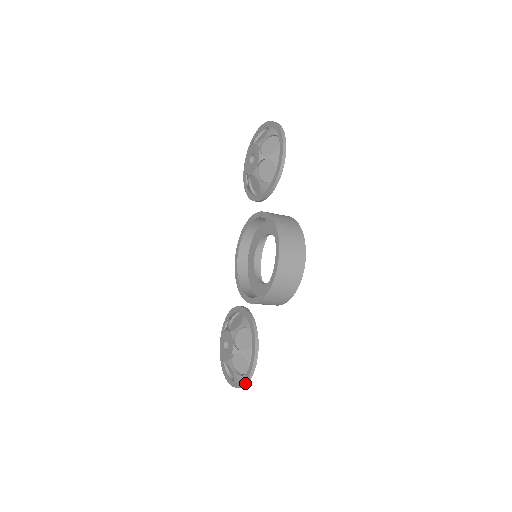
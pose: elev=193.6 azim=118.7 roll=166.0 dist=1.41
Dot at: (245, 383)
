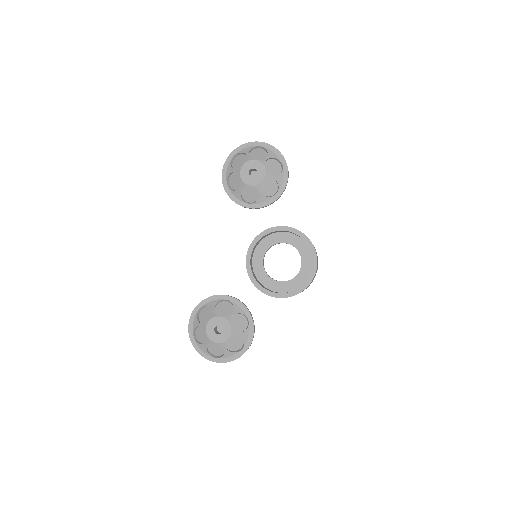
Dot at: occluded
